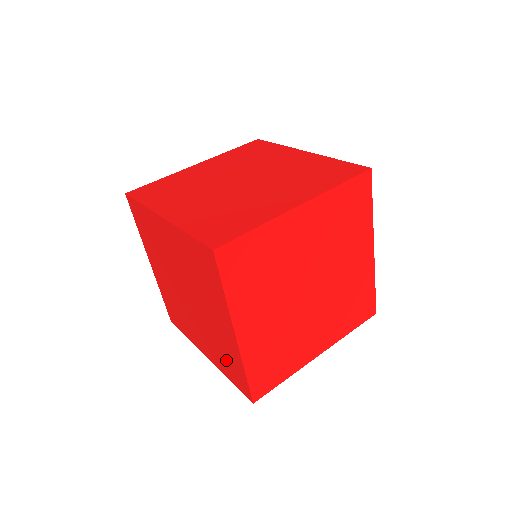
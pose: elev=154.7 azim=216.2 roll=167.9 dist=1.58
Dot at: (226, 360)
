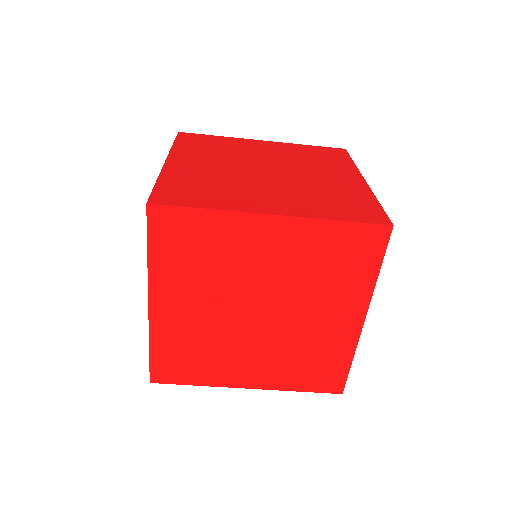
Dot at: occluded
